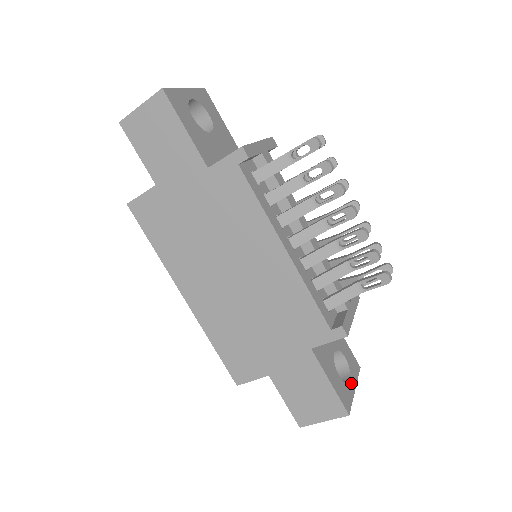
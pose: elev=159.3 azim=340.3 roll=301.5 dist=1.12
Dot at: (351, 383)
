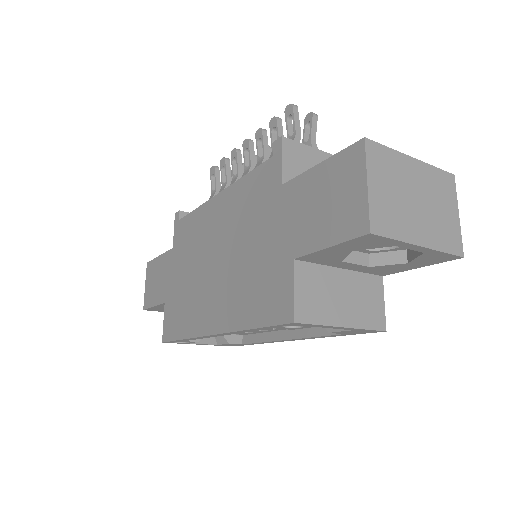
Dot at: occluded
